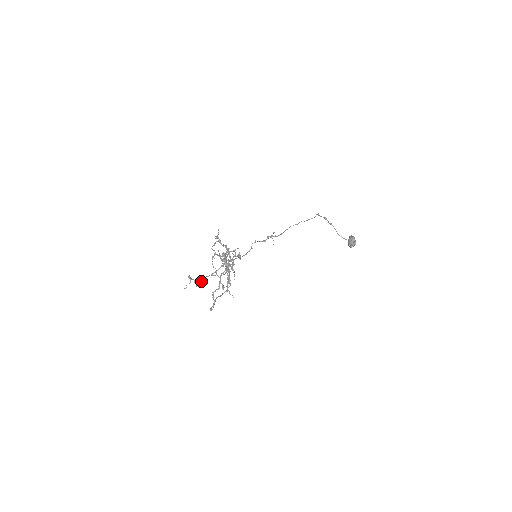
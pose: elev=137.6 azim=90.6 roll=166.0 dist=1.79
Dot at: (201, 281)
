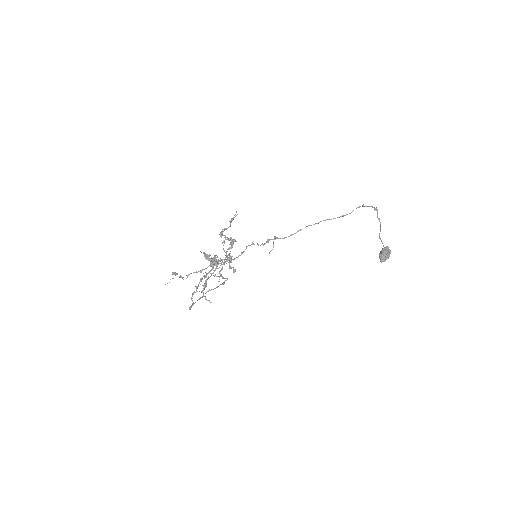
Dot at: (187, 277)
